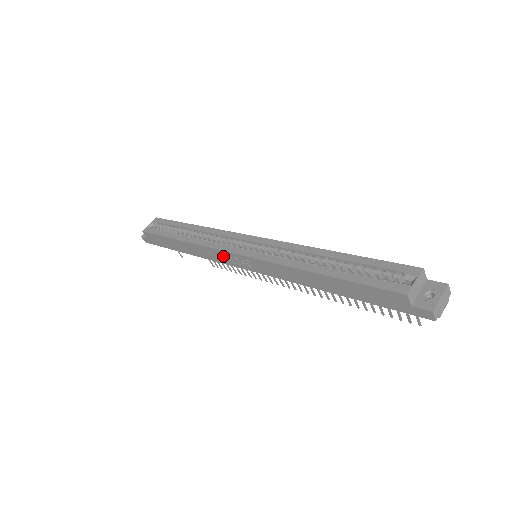
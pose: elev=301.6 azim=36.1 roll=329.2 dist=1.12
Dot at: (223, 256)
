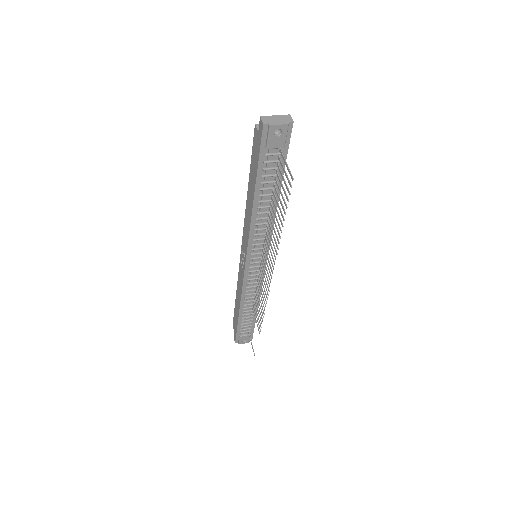
Dot at: (241, 270)
